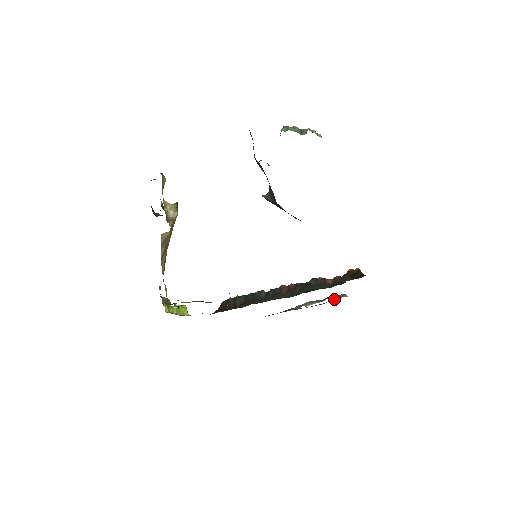
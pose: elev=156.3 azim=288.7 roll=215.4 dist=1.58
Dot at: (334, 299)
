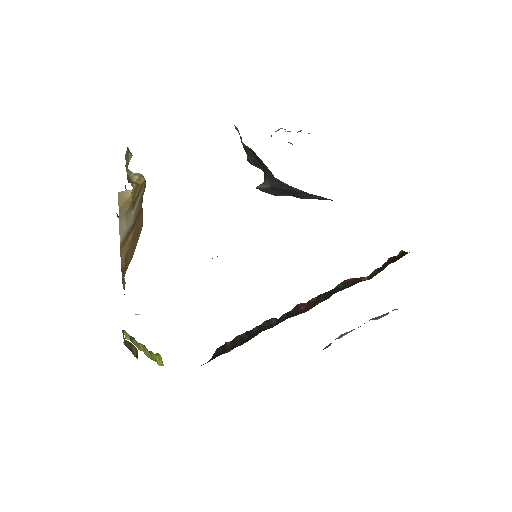
Dot at: (378, 318)
